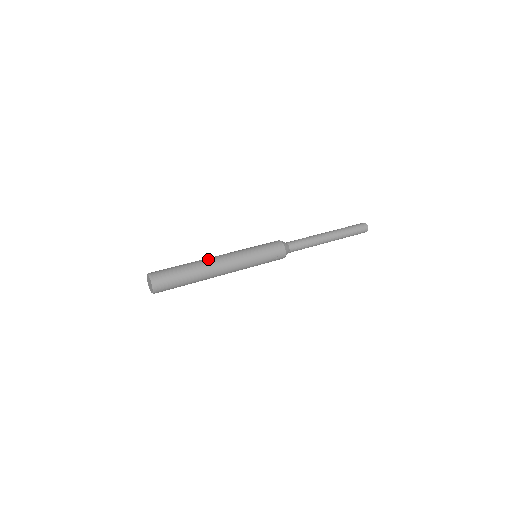
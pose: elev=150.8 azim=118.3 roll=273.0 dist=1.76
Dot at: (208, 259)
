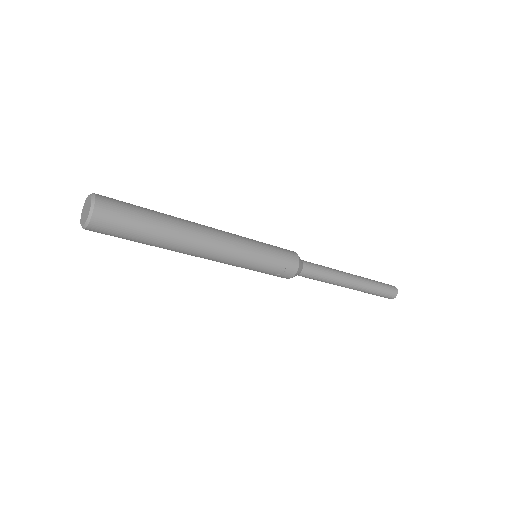
Dot at: (193, 223)
